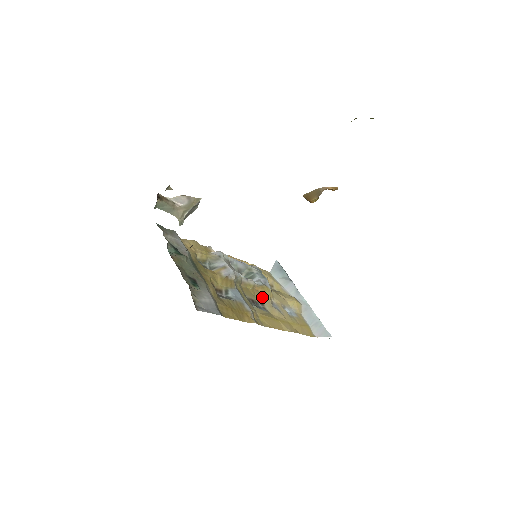
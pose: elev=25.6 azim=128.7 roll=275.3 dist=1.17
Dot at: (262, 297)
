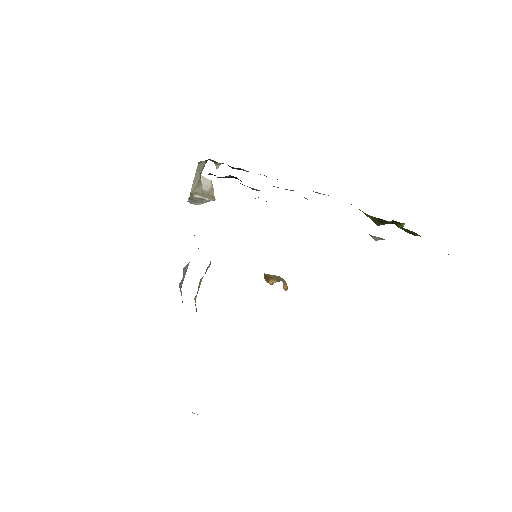
Dot at: occluded
